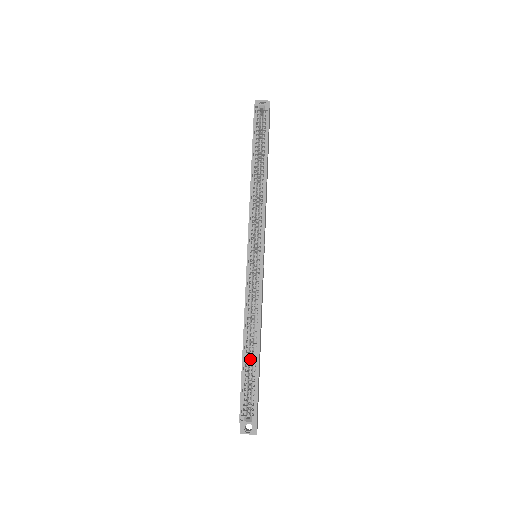
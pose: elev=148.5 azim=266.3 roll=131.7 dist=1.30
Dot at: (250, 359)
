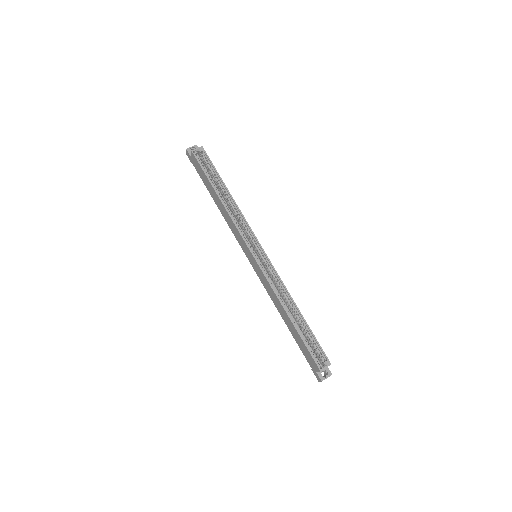
Dot at: (299, 326)
